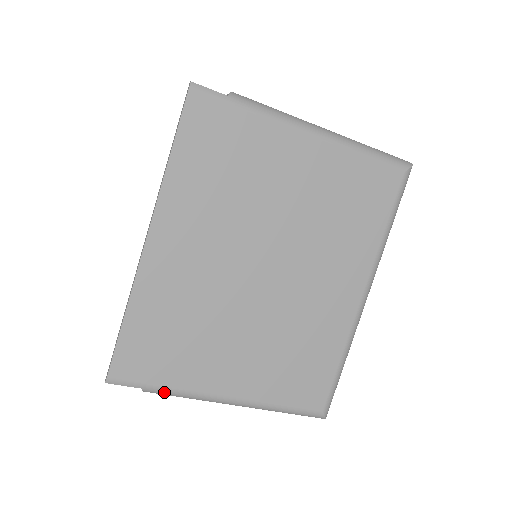
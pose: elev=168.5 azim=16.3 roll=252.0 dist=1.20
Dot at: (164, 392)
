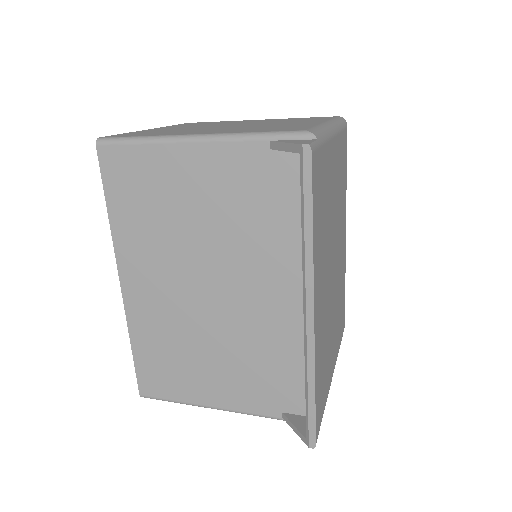
Dot at: occluded
